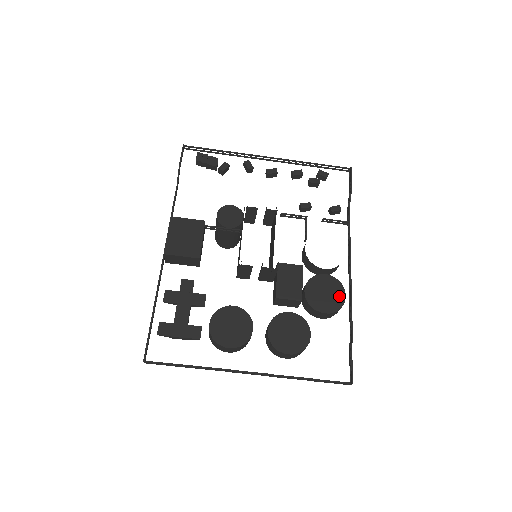
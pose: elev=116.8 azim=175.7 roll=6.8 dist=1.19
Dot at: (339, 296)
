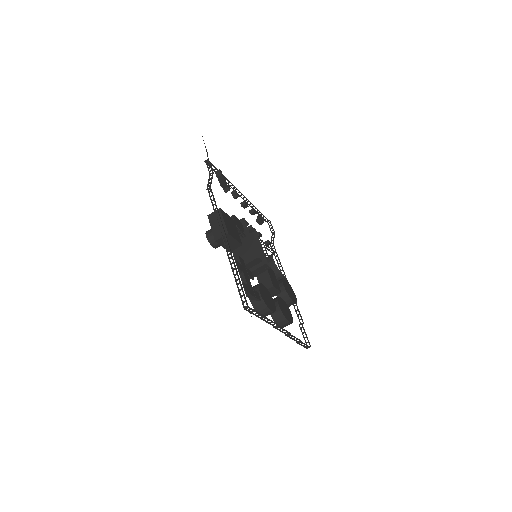
Dot at: (294, 294)
